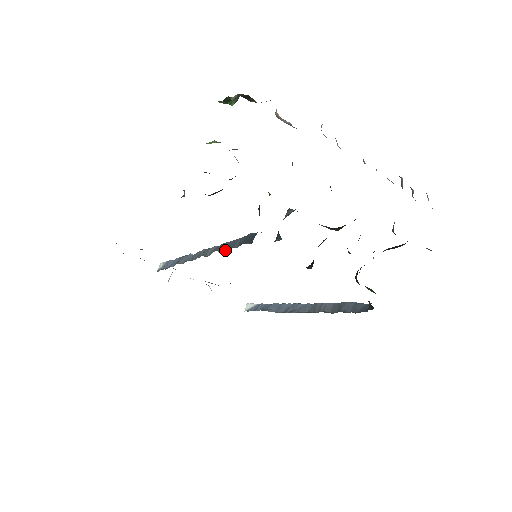
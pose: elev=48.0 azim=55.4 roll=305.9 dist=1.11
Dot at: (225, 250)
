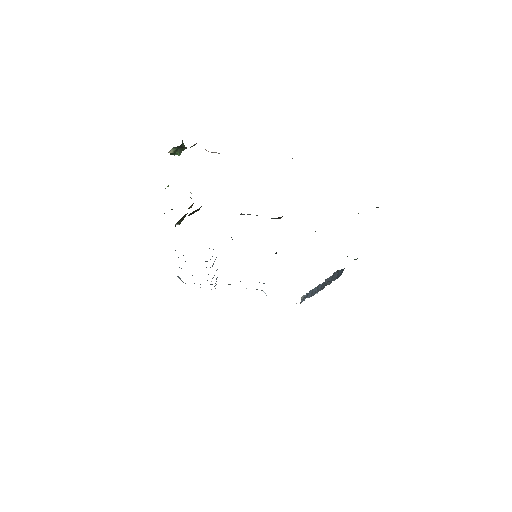
Dot at: occluded
